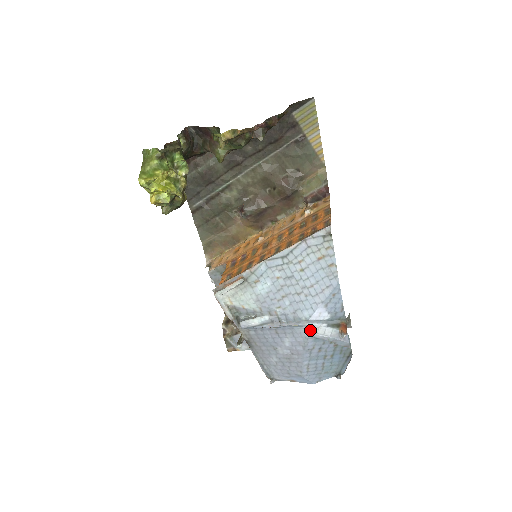
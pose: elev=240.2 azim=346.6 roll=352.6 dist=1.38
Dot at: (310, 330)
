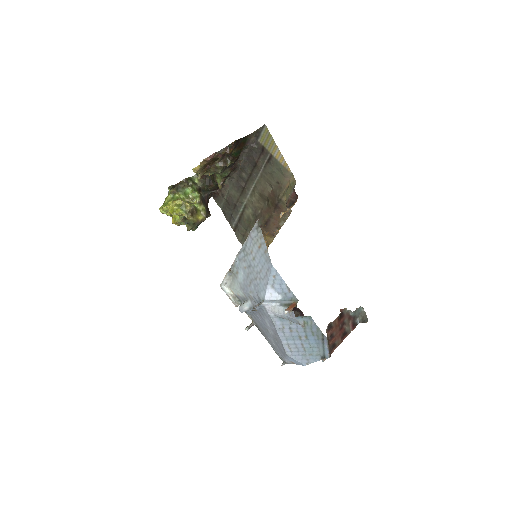
Dot at: (269, 309)
